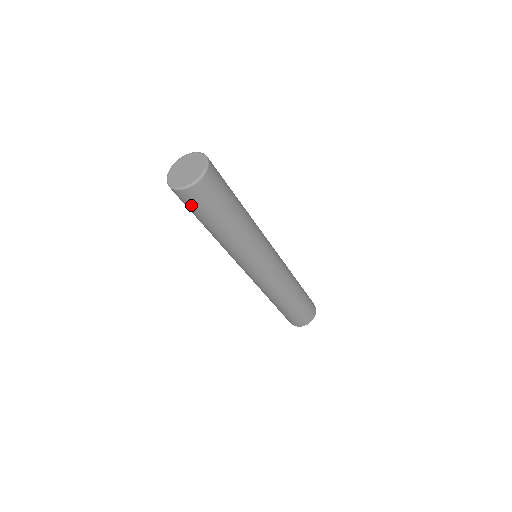
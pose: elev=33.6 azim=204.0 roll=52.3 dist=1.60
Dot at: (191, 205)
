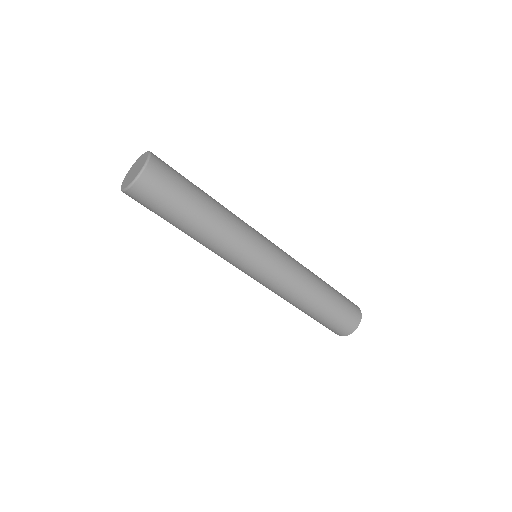
Dot at: (153, 200)
